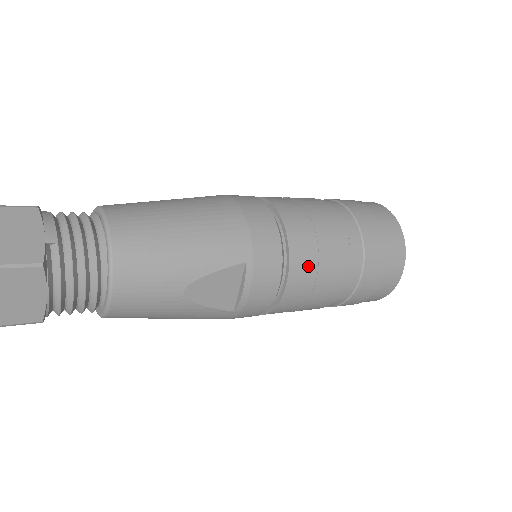
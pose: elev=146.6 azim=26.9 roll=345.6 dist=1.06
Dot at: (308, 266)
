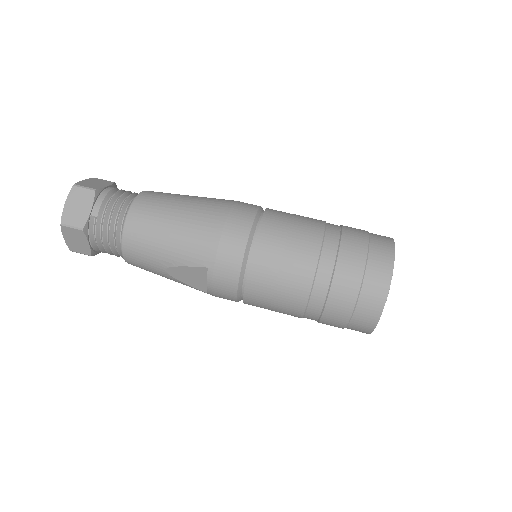
Dot at: (264, 287)
